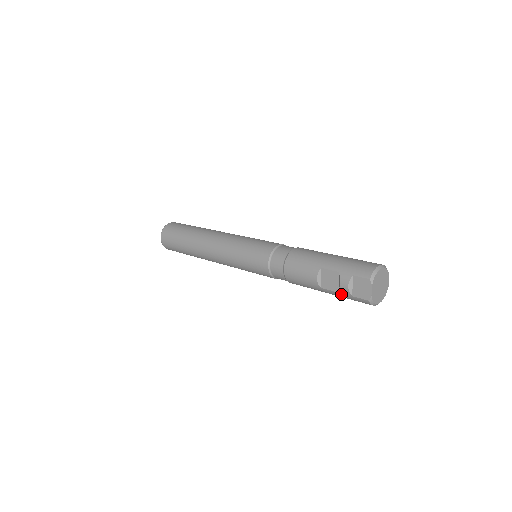
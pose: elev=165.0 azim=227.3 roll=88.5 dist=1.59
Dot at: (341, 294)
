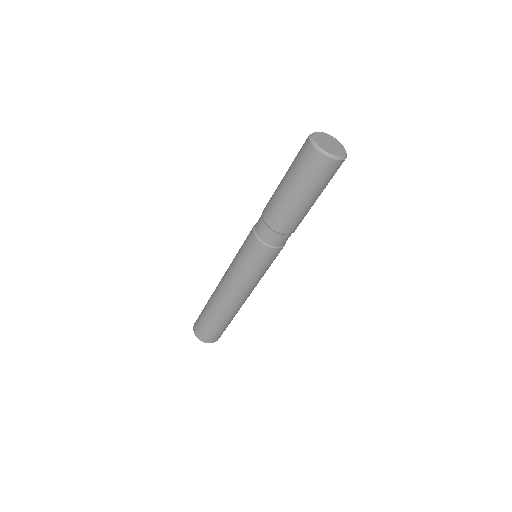
Dot at: (293, 162)
